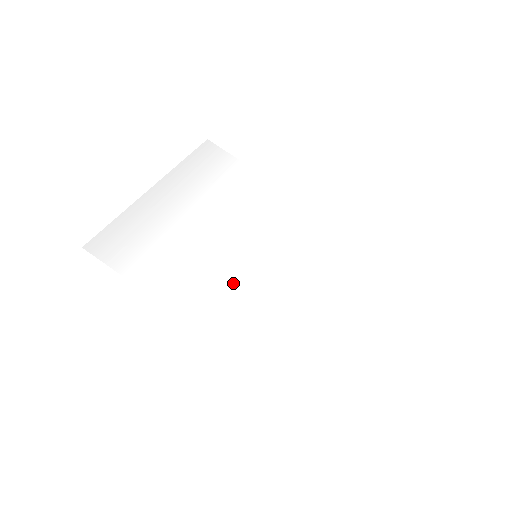
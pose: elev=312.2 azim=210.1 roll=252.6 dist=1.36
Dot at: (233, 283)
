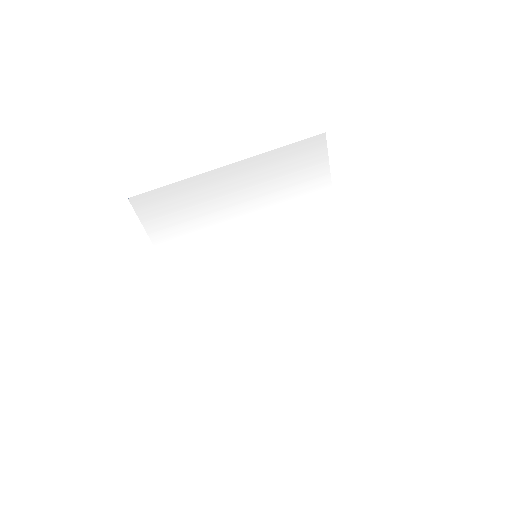
Dot at: (222, 267)
